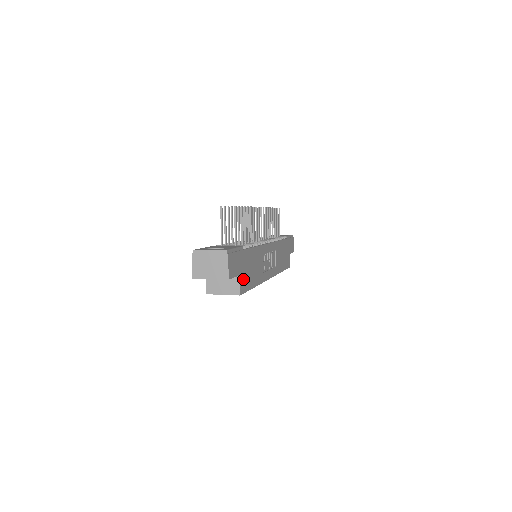
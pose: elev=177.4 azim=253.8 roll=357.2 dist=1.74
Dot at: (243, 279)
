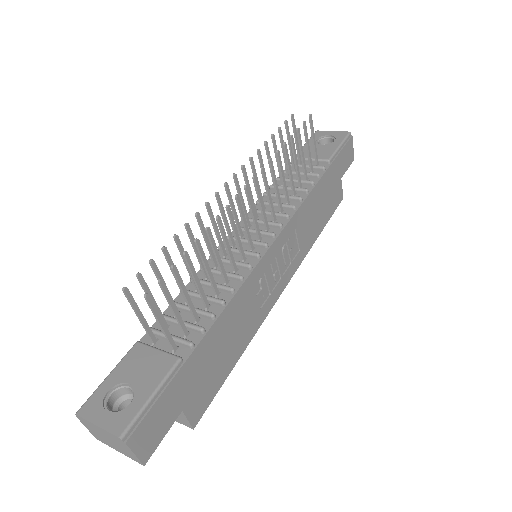
Dot at: (196, 399)
